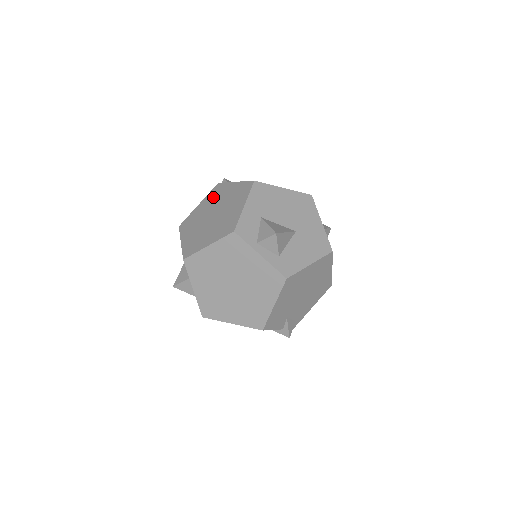
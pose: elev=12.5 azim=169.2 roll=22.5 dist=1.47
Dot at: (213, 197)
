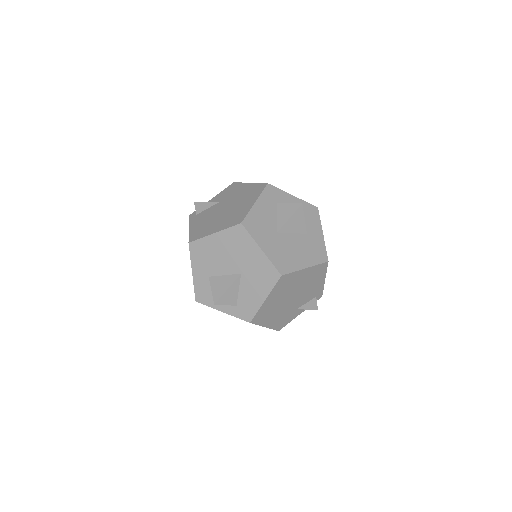
Dot at: occluded
